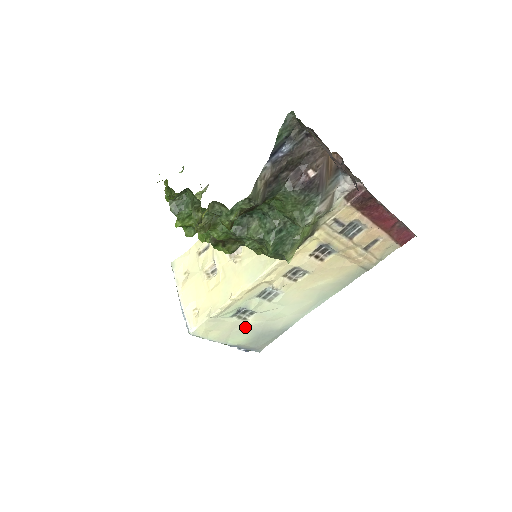
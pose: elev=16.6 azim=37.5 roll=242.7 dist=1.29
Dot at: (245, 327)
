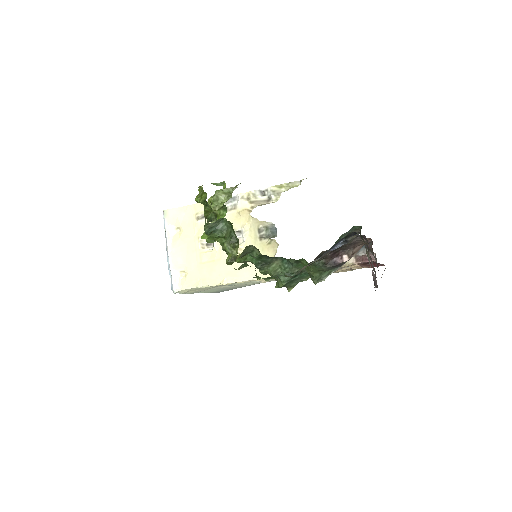
Dot at: (219, 287)
